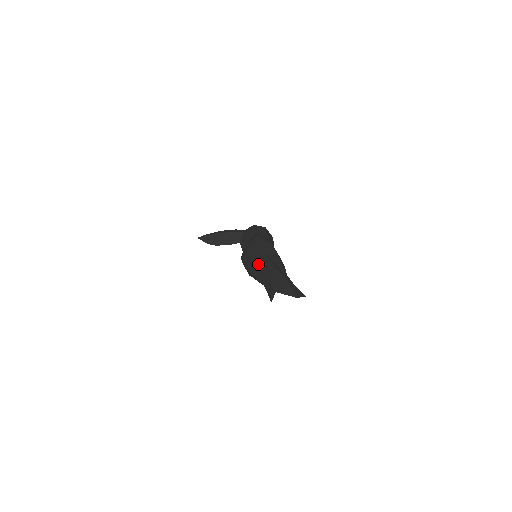
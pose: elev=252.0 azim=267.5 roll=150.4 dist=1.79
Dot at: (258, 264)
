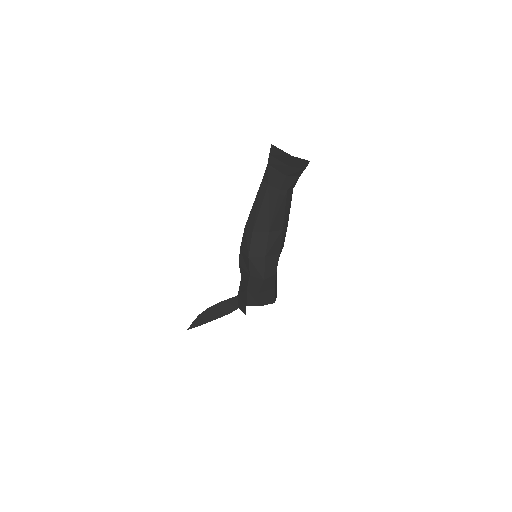
Dot at: occluded
